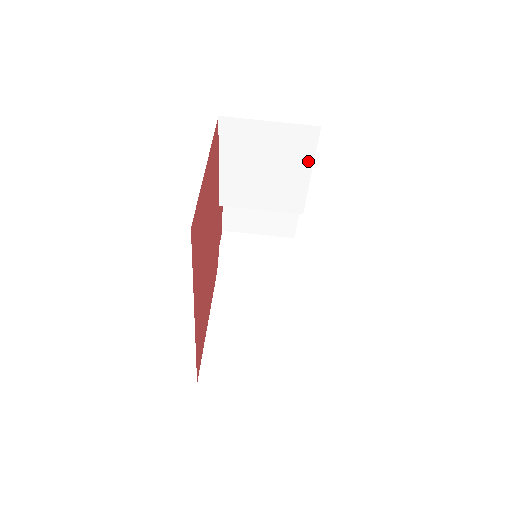
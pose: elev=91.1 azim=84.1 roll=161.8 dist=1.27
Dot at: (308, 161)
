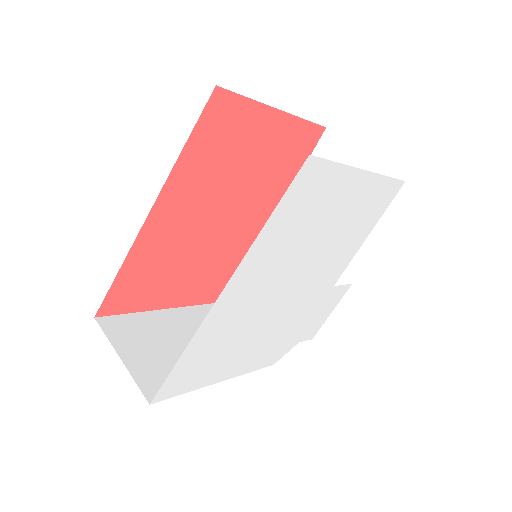
Dot at: occluded
